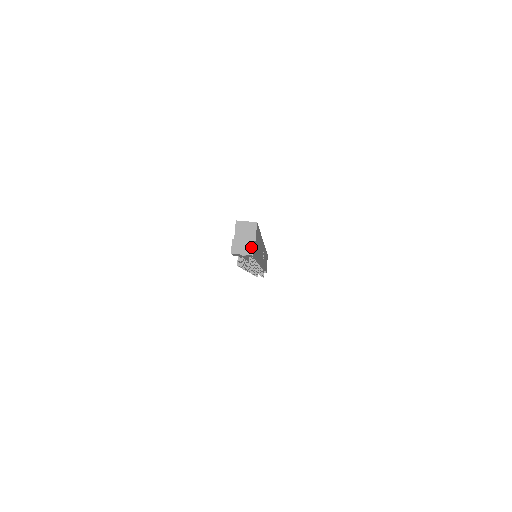
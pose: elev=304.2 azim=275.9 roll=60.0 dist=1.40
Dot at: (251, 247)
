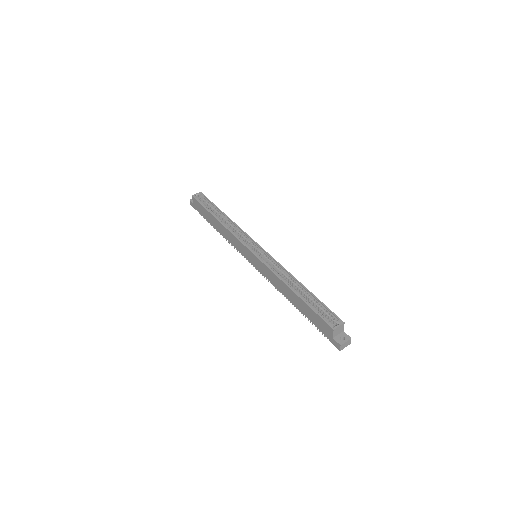
Dot at: (350, 342)
